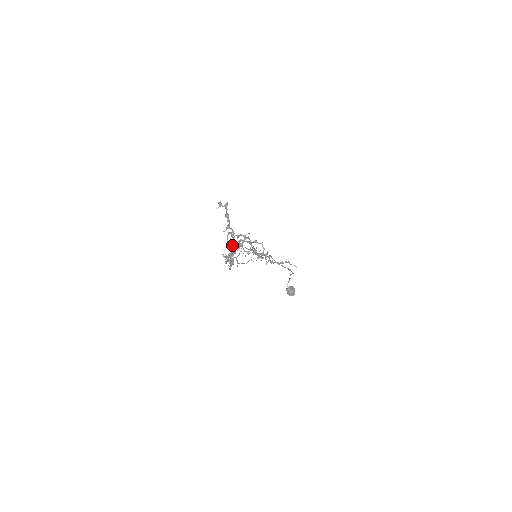
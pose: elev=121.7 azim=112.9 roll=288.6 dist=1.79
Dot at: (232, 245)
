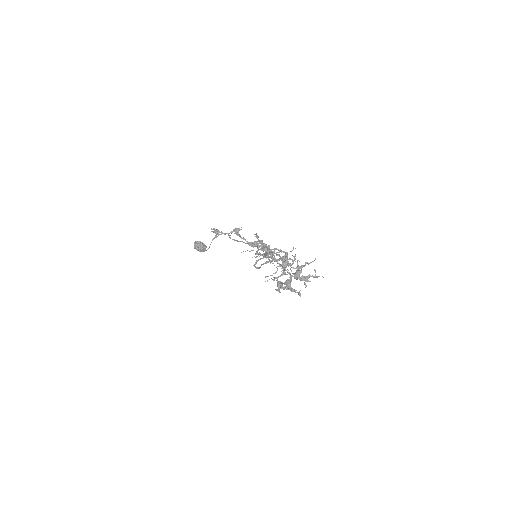
Dot at: (313, 277)
